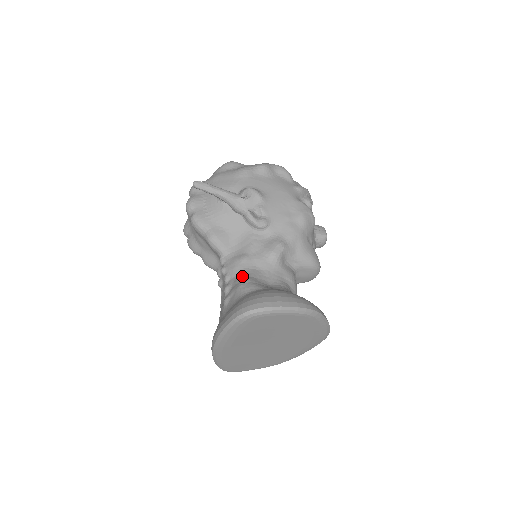
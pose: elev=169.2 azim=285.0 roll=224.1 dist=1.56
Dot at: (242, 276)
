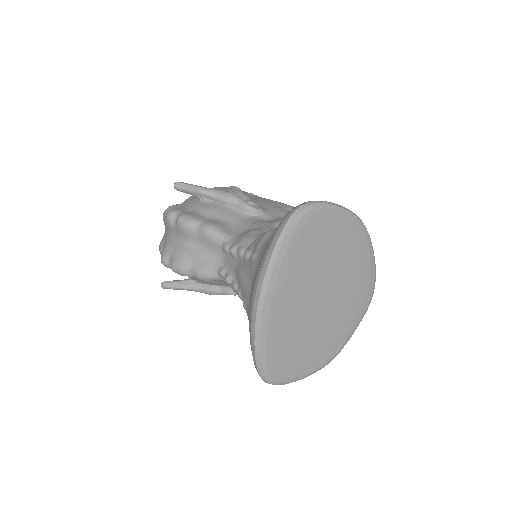
Dot at: (262, 233)
